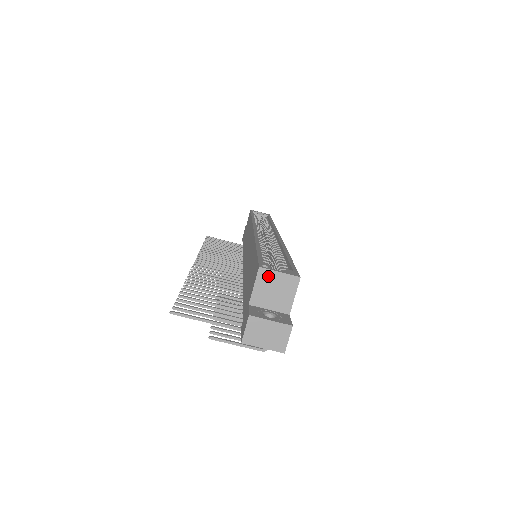
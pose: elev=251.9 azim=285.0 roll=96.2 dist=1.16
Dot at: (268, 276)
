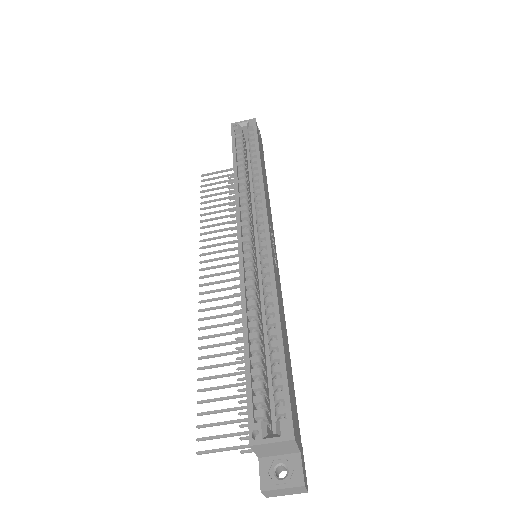
Dot at: (263, 447)
